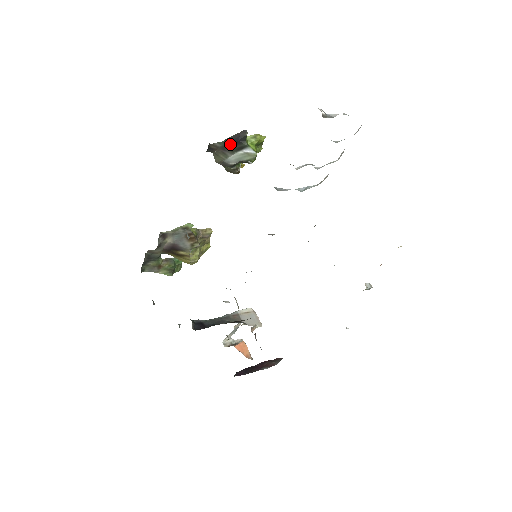
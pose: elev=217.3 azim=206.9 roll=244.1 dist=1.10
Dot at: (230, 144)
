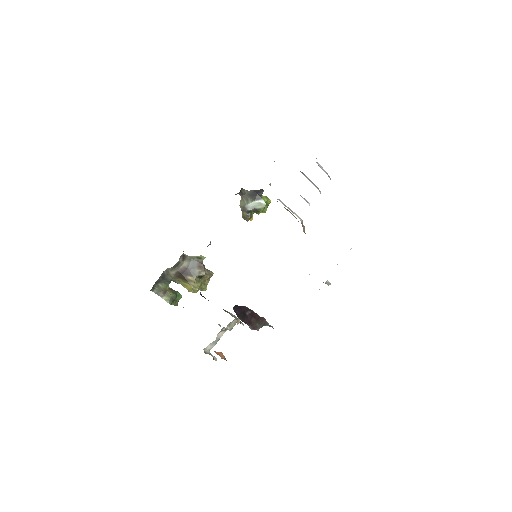
Dot at: (252, 194)
